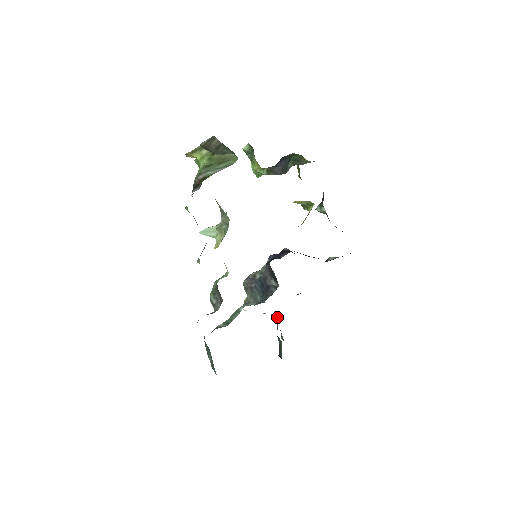
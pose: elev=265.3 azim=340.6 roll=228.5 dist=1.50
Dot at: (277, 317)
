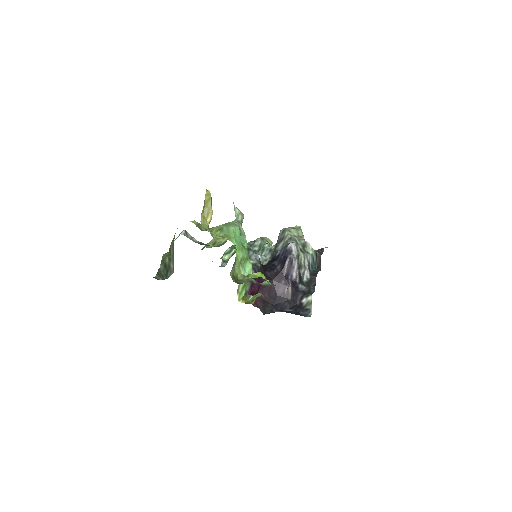
Dot at: occluded
